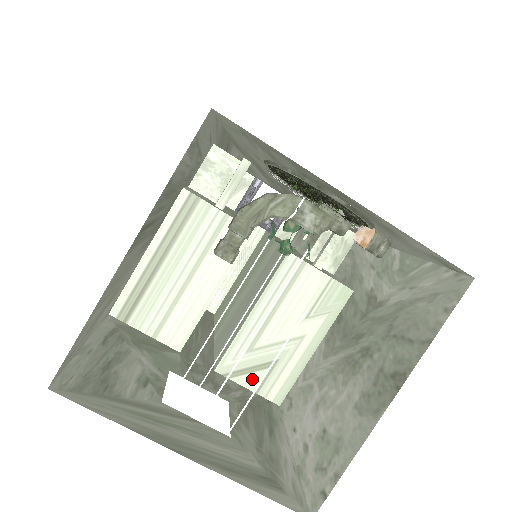
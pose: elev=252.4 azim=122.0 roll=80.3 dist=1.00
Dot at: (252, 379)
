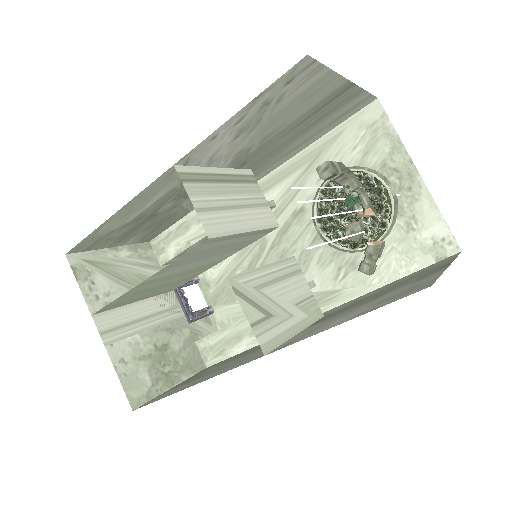
Dot at: (251, 312)
